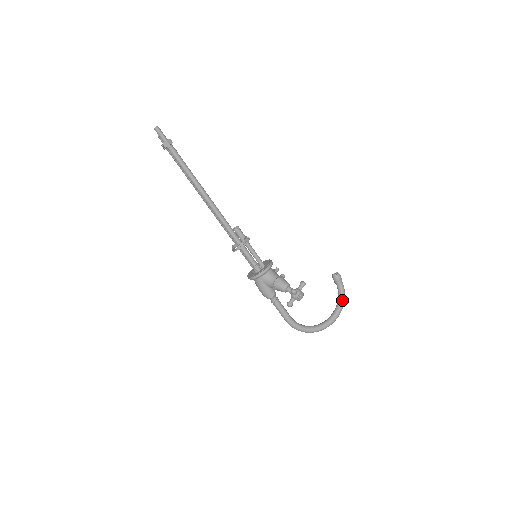
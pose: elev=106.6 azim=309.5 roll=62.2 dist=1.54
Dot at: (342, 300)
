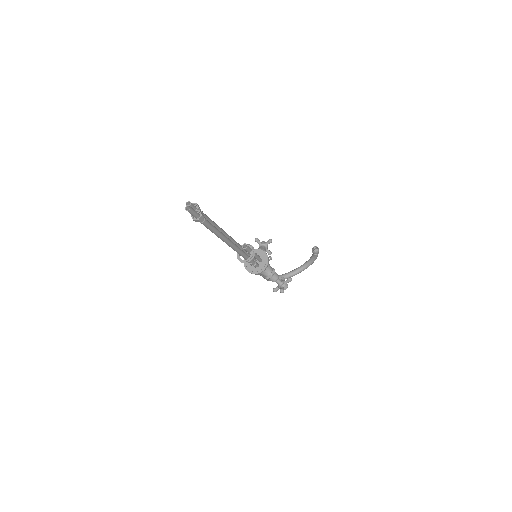
Dot at: (313, 262)
